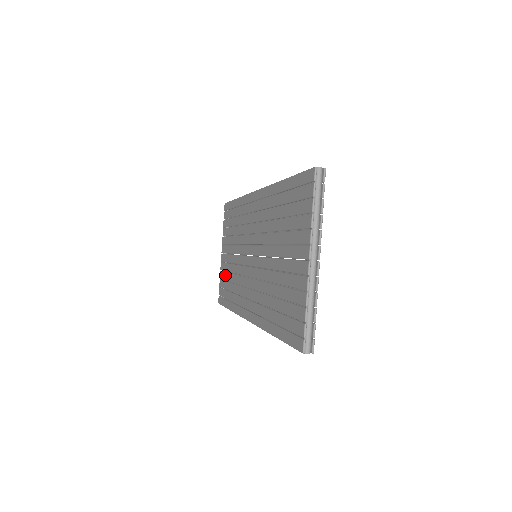
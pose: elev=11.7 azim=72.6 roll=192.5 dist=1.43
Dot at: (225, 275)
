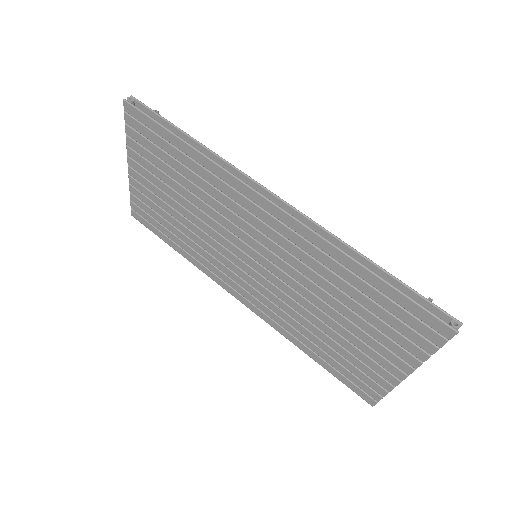
Dot at: (153, 206)
